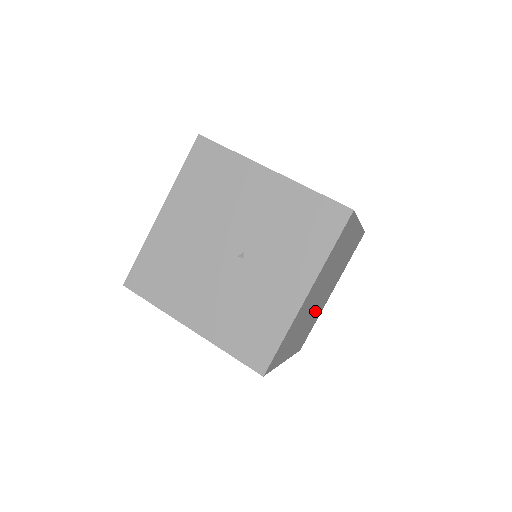
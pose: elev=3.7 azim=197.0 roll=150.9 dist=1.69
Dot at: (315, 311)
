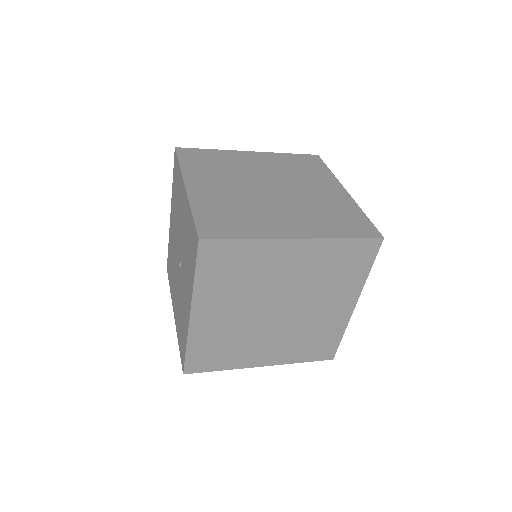
Dot at: (298, 325)
